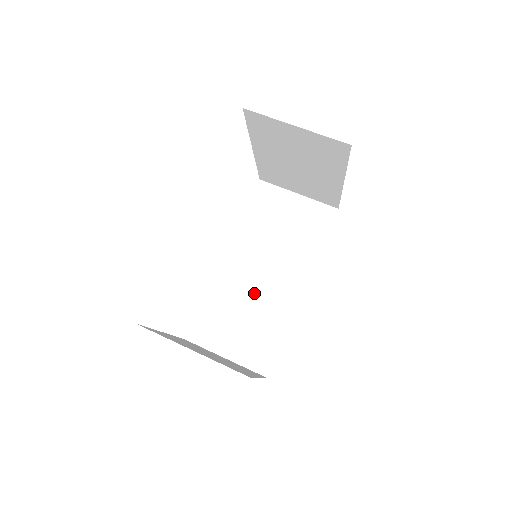
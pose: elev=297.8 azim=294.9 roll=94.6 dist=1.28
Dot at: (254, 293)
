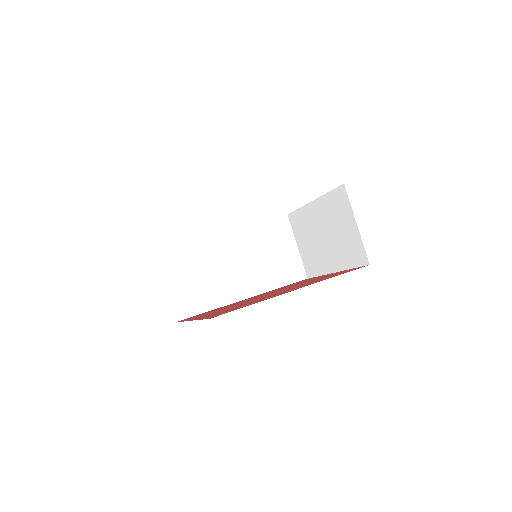
Dot at: (219, 269)
